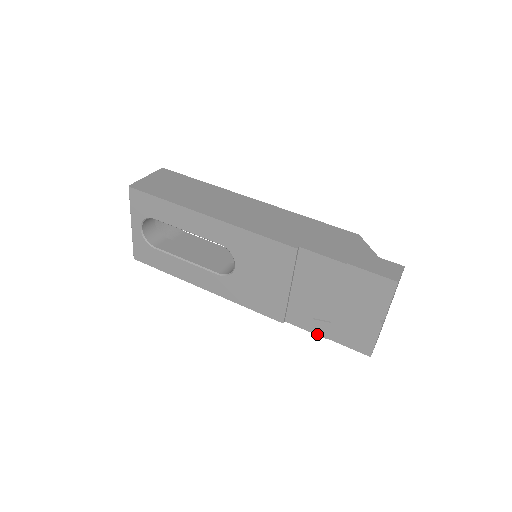
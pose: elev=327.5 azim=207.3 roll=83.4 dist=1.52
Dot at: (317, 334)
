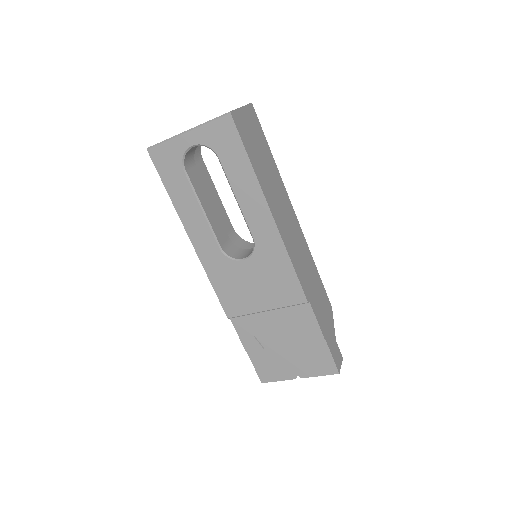
Dot at: (243, 344)
